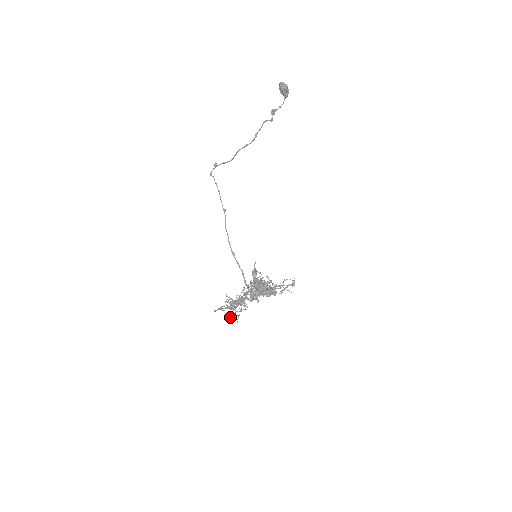
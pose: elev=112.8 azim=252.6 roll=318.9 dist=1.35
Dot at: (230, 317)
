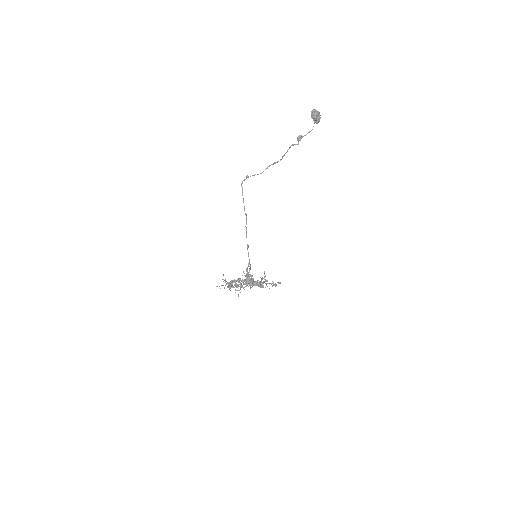
Dot at: occluded
